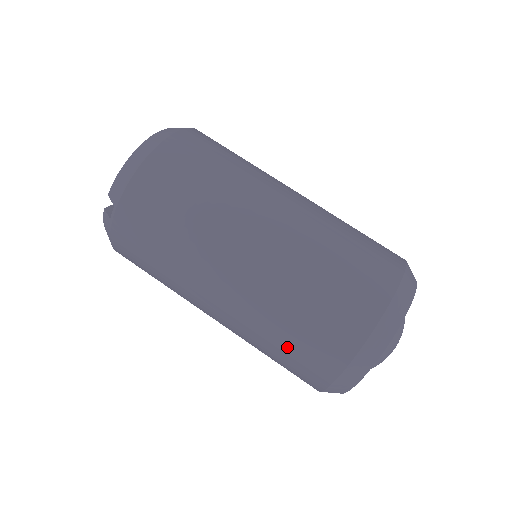
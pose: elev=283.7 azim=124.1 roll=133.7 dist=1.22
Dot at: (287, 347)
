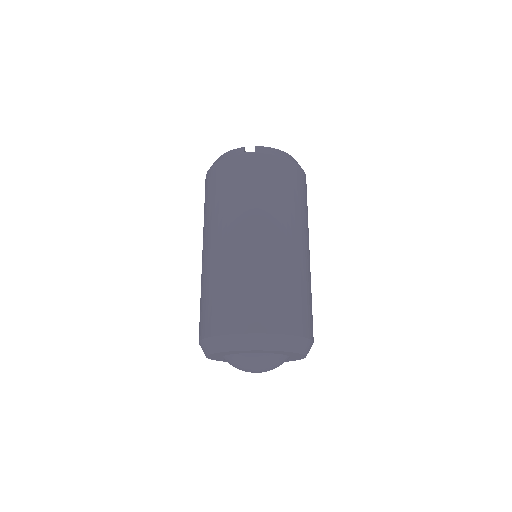
Dot at: (237, 293)
